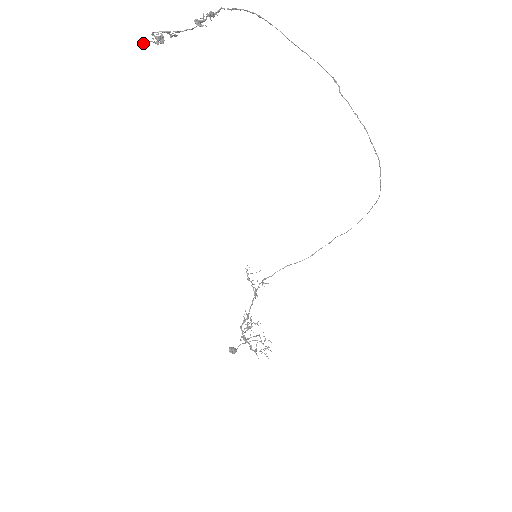
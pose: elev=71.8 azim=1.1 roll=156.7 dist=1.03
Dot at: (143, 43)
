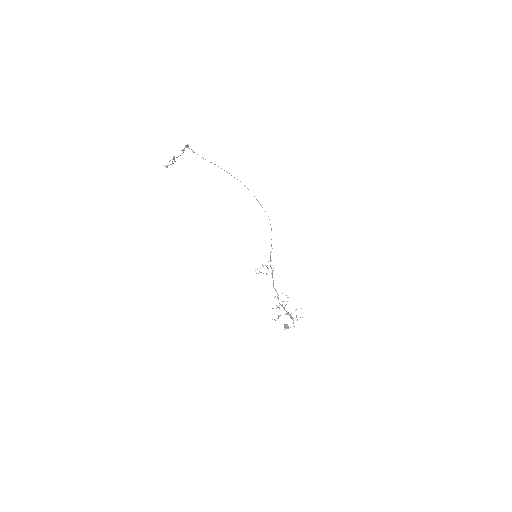
Dot at: occluded
